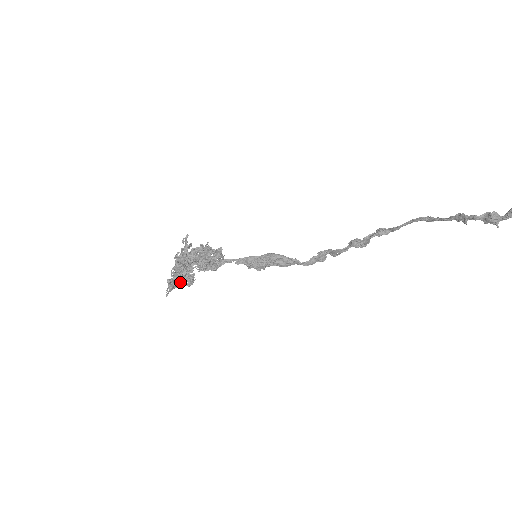
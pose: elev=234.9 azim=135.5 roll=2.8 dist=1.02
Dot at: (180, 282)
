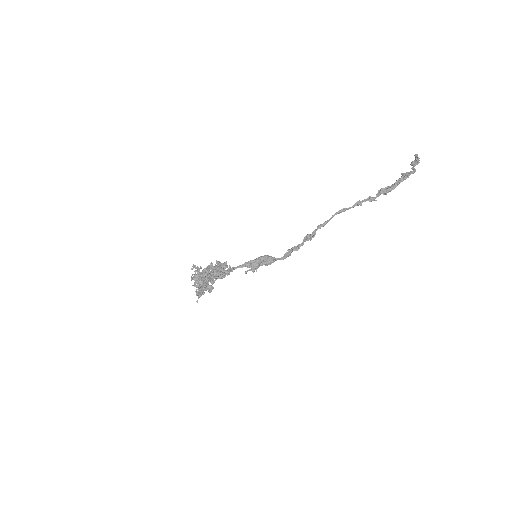
Dot at: occluded
